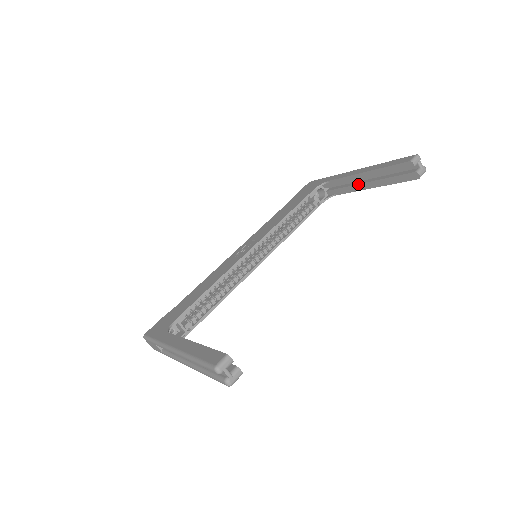
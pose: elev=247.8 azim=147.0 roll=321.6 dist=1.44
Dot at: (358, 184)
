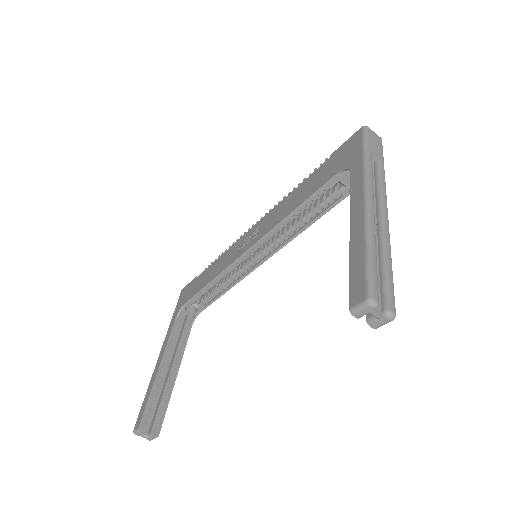
Dot at: occluded
